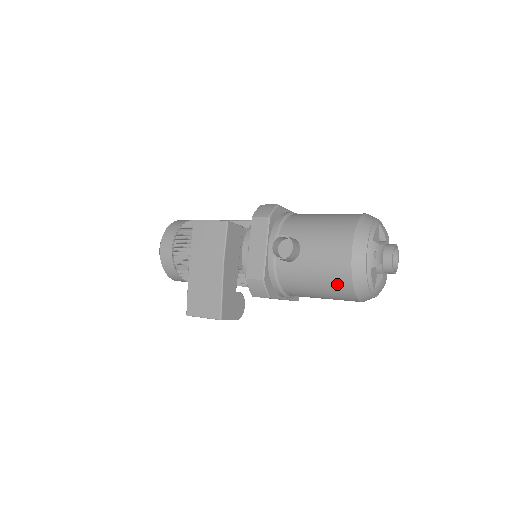
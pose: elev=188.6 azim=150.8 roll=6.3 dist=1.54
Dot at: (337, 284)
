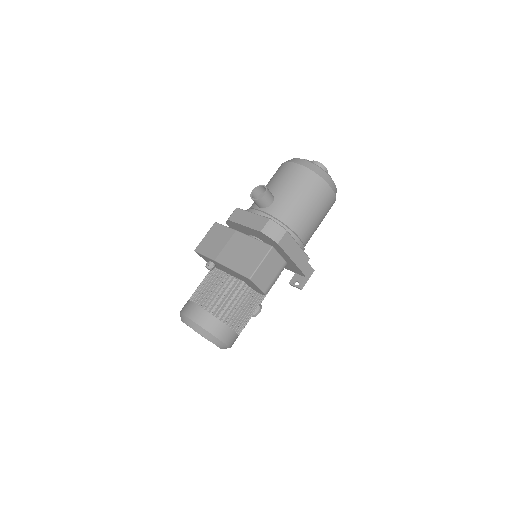
Dot at: (307, 181)
